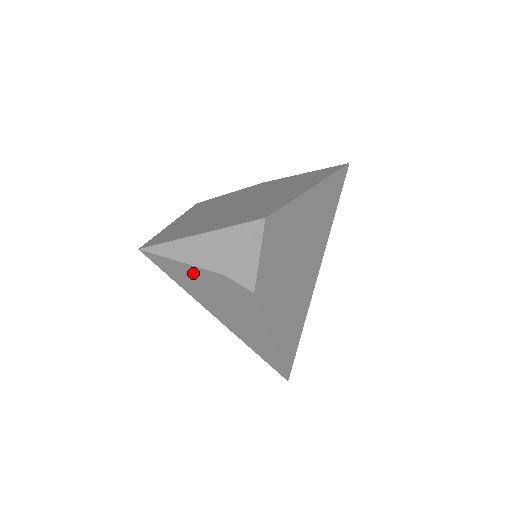
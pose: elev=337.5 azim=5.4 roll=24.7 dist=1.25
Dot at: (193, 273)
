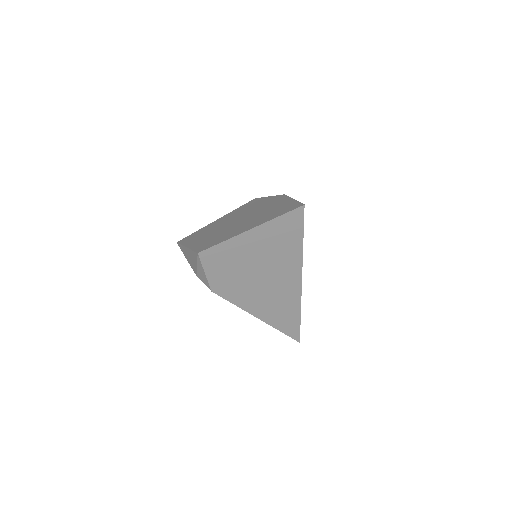
Dot at: occluded
